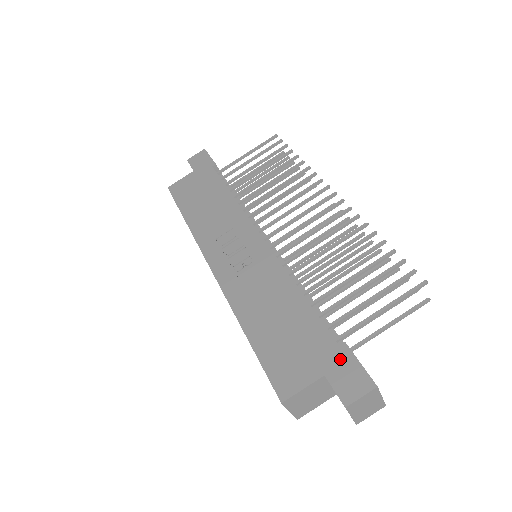
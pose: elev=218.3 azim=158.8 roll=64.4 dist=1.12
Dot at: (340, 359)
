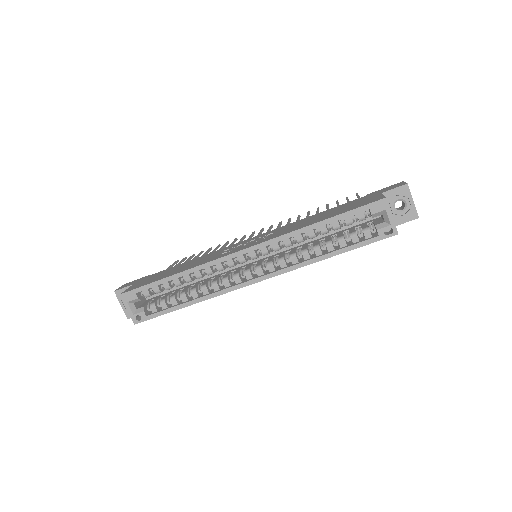
Dot at: (376, 192)
